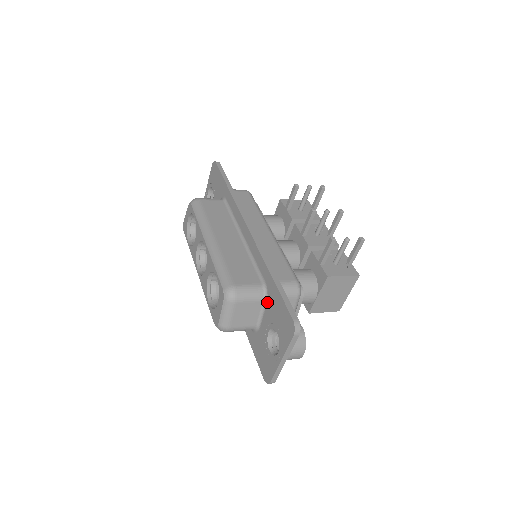
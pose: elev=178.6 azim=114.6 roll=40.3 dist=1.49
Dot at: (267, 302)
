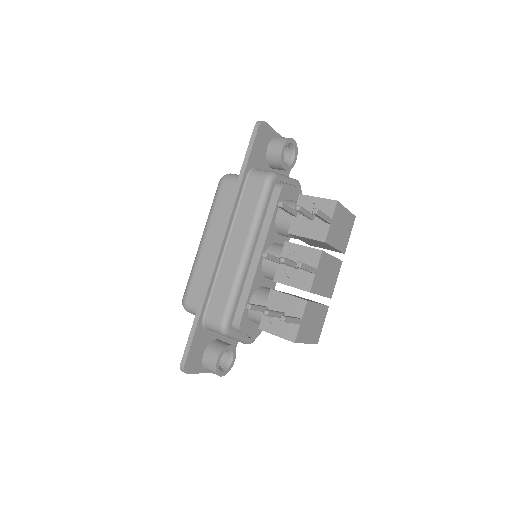
Dot at: occluded
